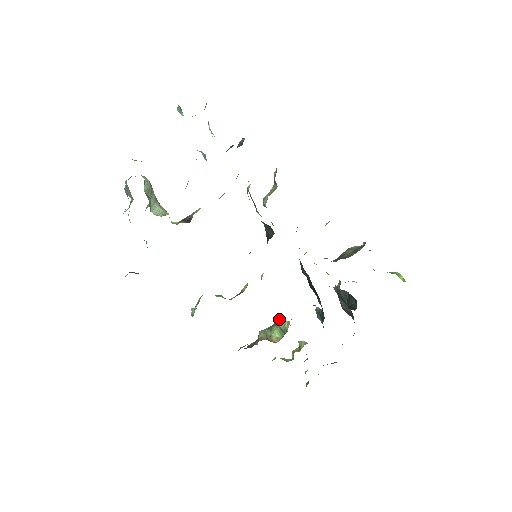
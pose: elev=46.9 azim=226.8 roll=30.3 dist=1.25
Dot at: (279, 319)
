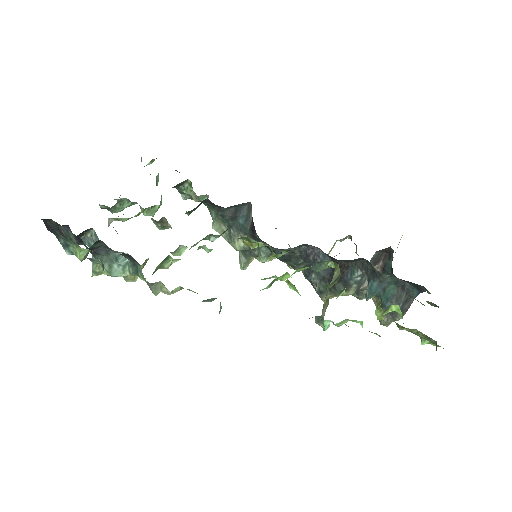
Dot at: (327, 287)
